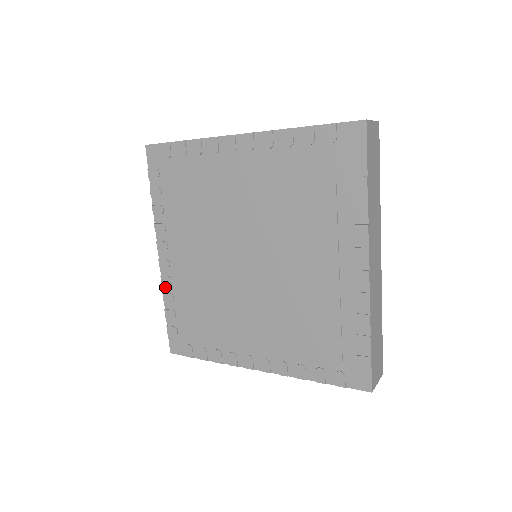
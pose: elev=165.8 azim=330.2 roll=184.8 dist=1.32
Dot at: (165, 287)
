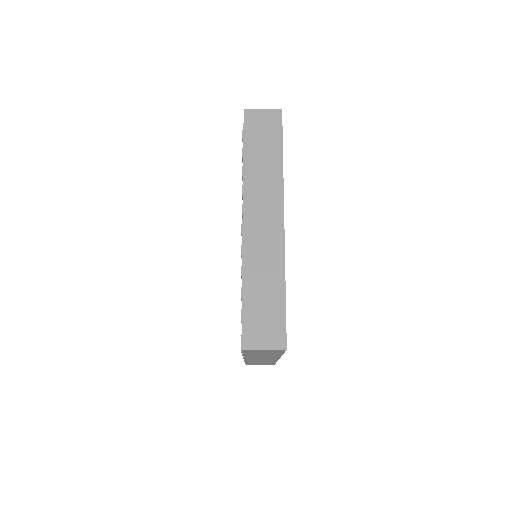
Dot at: occluded
